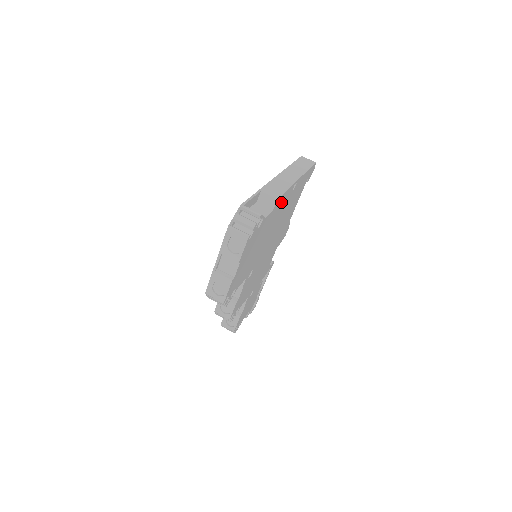
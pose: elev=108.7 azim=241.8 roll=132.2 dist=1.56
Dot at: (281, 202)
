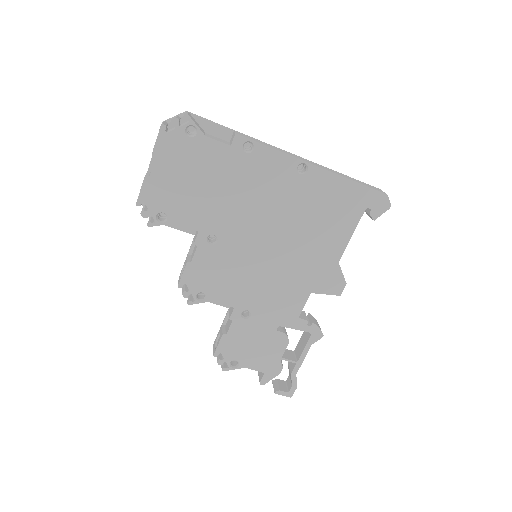
Dot at: (259, 158)
